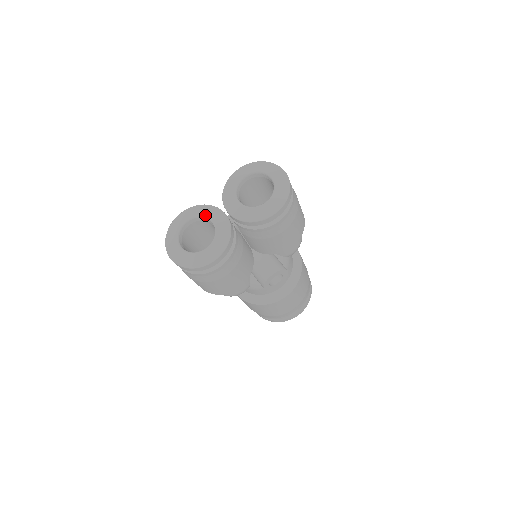
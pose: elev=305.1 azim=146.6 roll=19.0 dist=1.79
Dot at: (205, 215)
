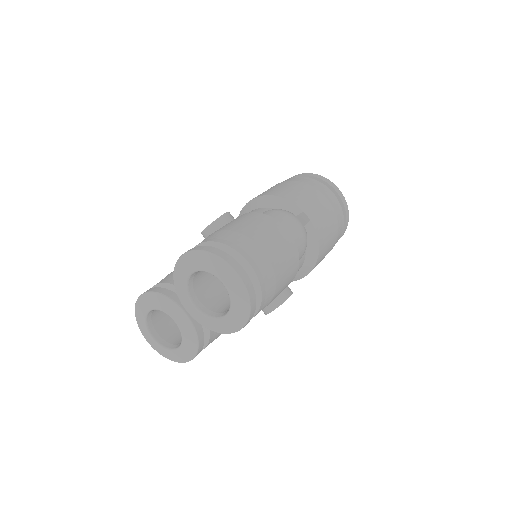
Dot at: (164, 311)
